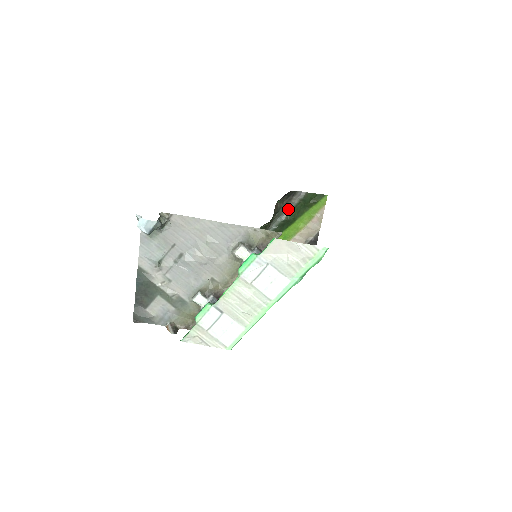
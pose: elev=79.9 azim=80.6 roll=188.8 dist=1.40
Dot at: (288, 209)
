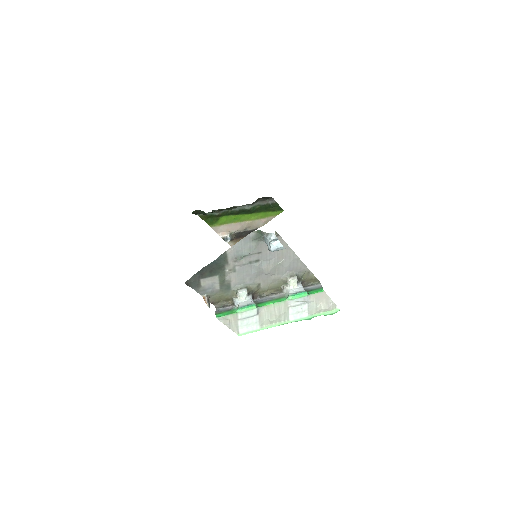
Dot at: (256, 204)
